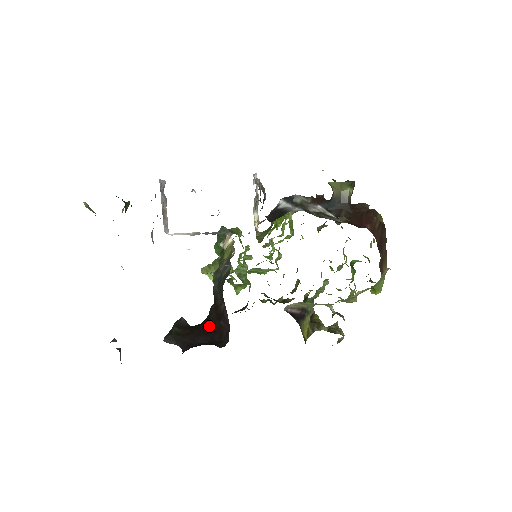
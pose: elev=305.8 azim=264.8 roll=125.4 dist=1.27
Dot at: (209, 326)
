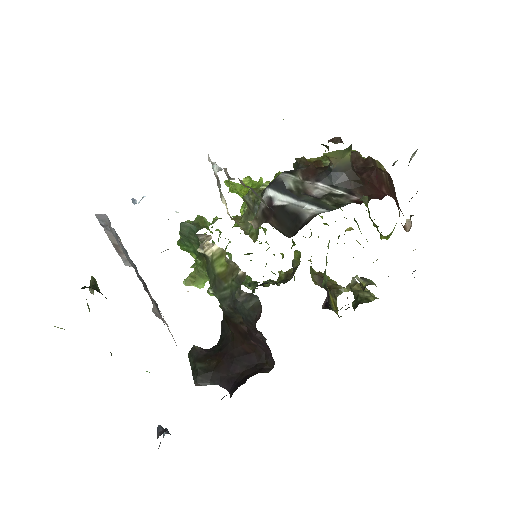
Dot at: (237, 349)
